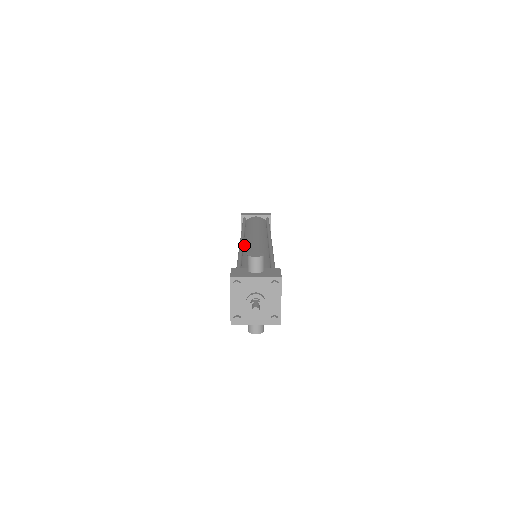
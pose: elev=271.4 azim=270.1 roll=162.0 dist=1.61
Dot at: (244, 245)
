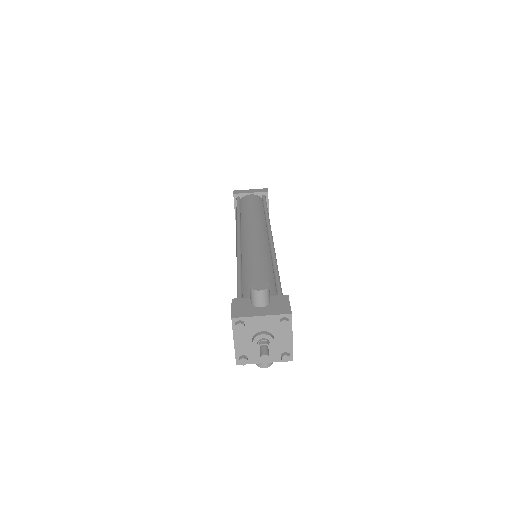
Dot at: (242, 247)
